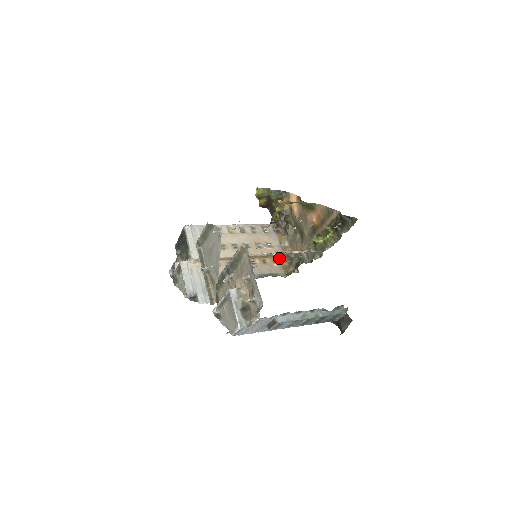
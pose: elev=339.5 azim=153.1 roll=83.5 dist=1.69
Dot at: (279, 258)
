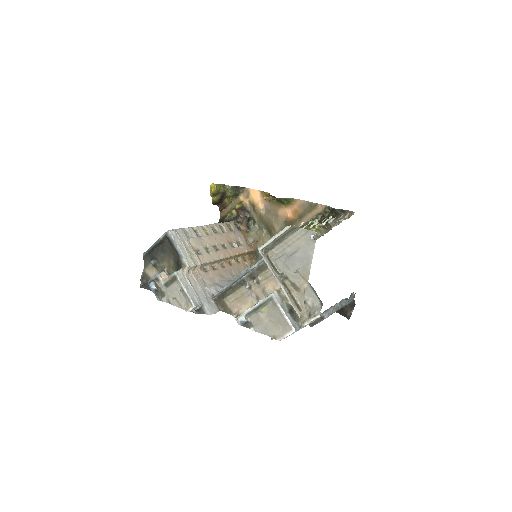
Dot at: (247, 256)
